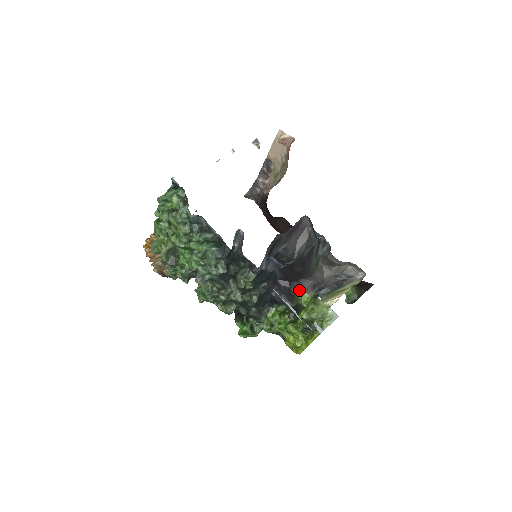
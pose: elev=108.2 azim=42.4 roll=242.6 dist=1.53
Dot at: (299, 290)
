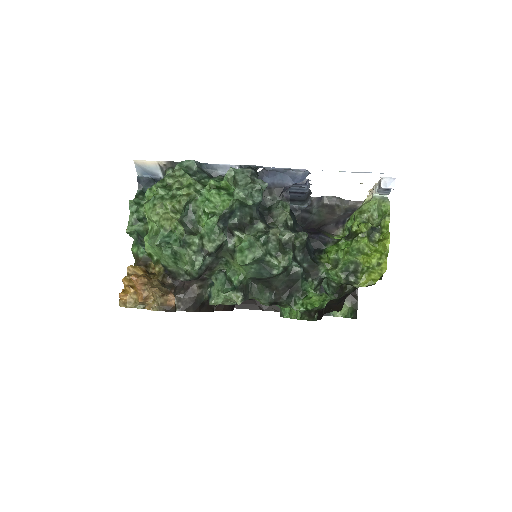
Dot at: (327, 233)
